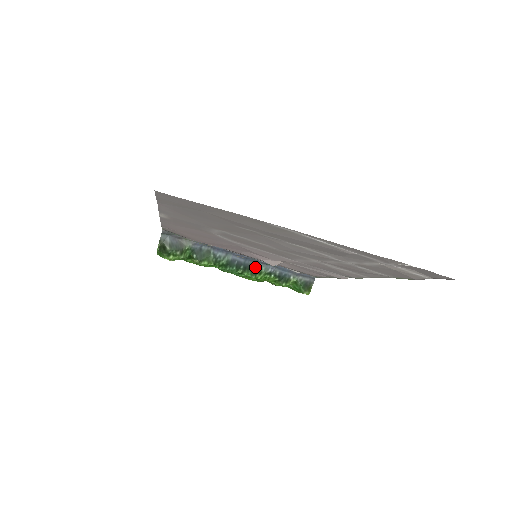
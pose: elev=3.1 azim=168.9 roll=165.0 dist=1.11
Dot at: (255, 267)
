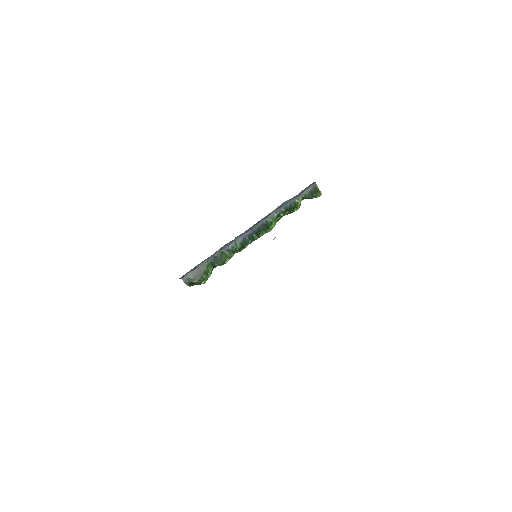
Dot at: (263, 225)
